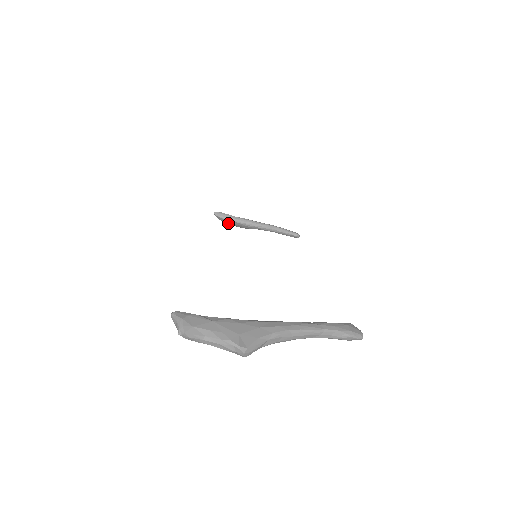
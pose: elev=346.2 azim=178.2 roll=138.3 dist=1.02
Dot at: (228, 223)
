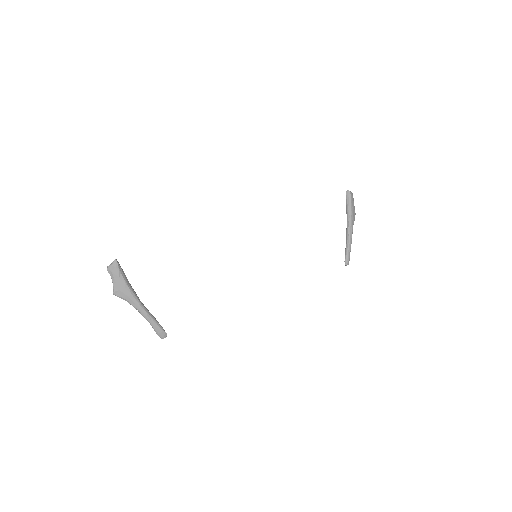
Dot at: occluded
